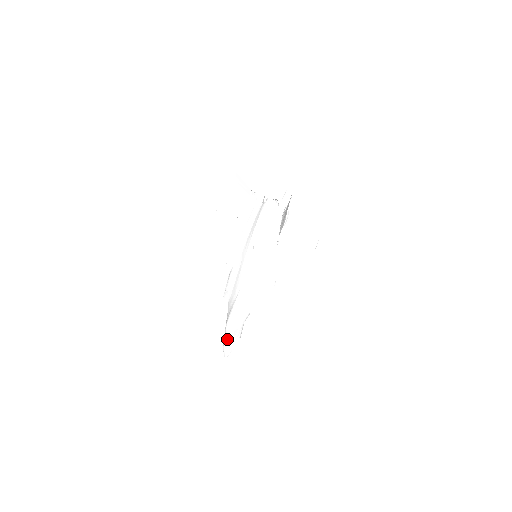
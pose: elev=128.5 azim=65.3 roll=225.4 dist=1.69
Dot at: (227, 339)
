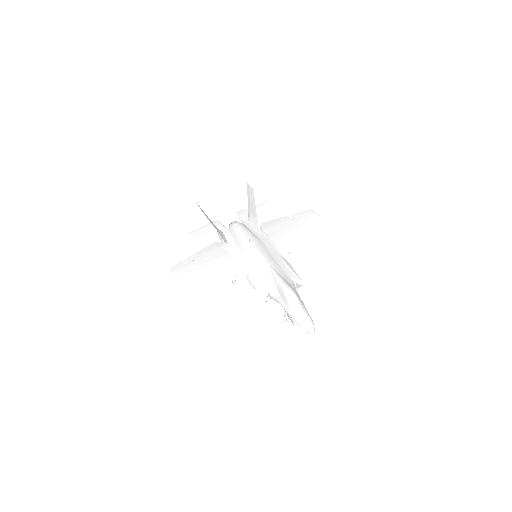
Dot at: (298, 309)
